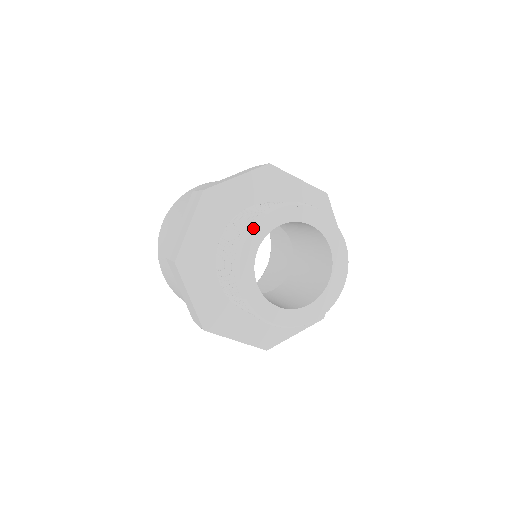
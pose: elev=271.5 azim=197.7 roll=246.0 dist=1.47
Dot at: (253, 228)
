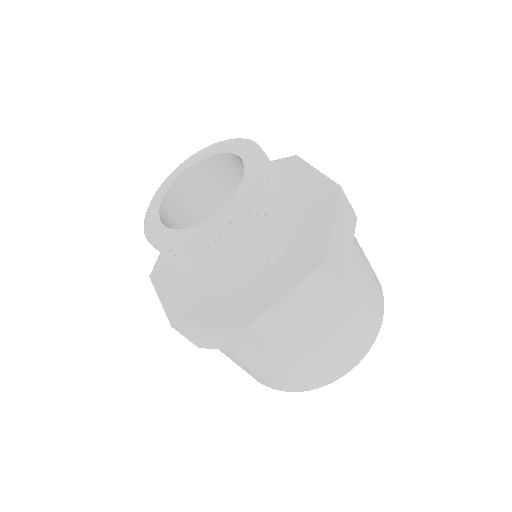
Dot at: (160, 186)
